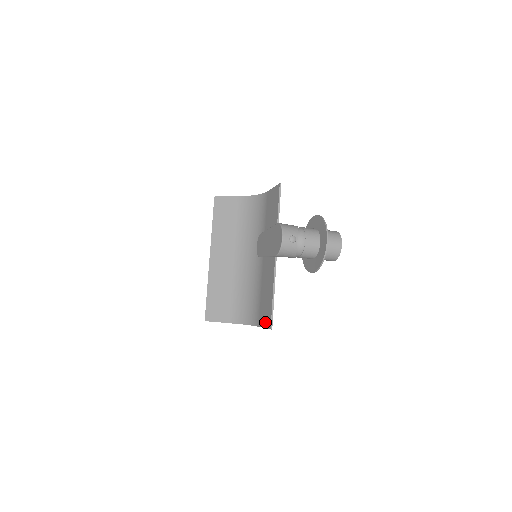
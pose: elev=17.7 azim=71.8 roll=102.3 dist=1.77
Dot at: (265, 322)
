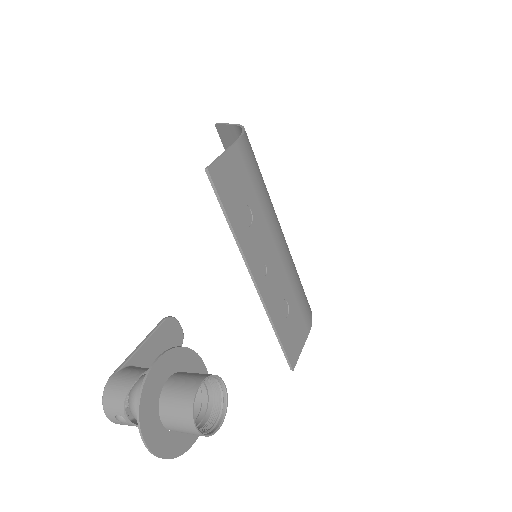
Dot at: (295, 346)
